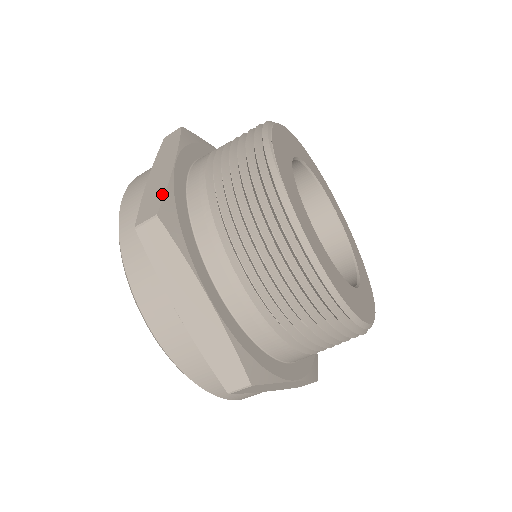
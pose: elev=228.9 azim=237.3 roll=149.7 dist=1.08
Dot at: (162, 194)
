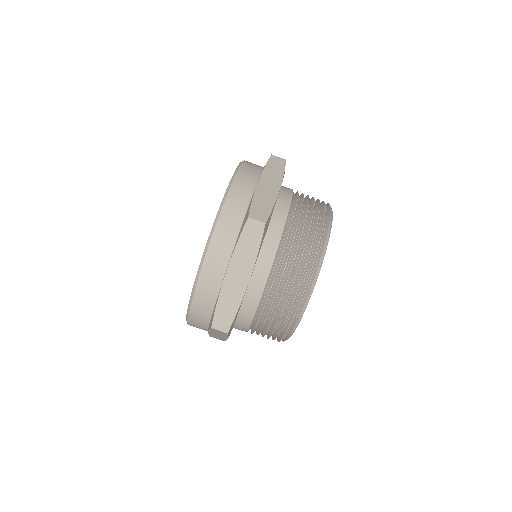
Dot at: (270, 210)
